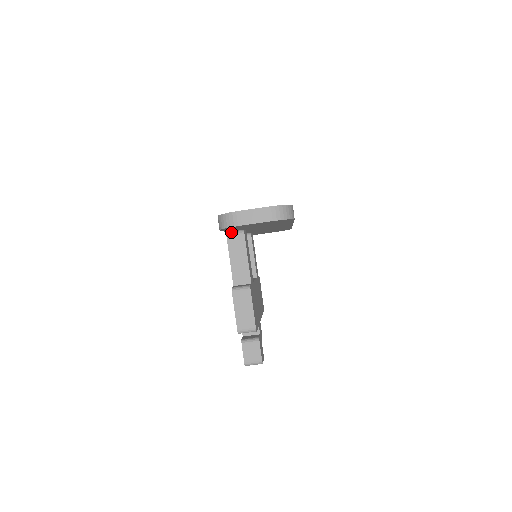
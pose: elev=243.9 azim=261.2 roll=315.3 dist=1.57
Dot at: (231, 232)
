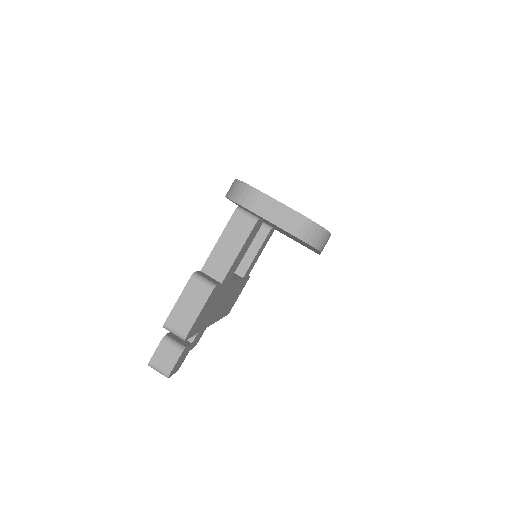
Dot at: (243, 210)
